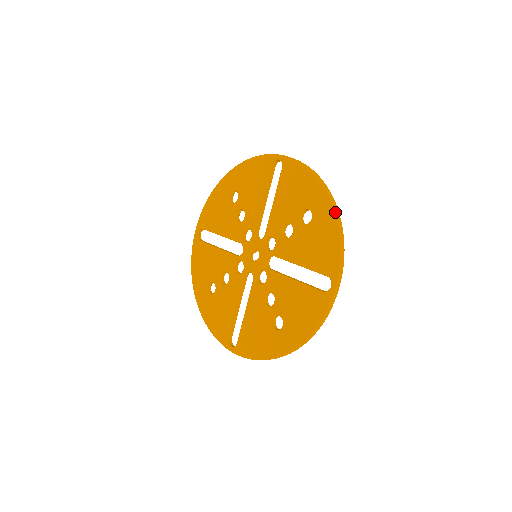
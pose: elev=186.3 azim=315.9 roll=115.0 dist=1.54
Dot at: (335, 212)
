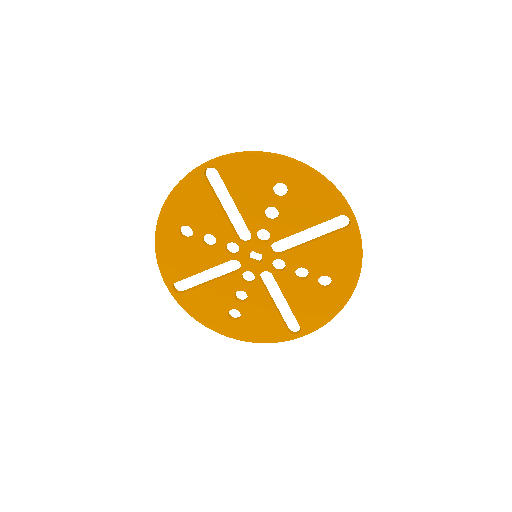
Dot at: occluded
